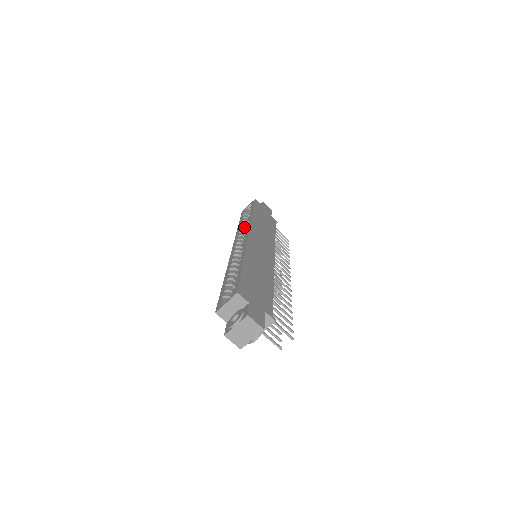
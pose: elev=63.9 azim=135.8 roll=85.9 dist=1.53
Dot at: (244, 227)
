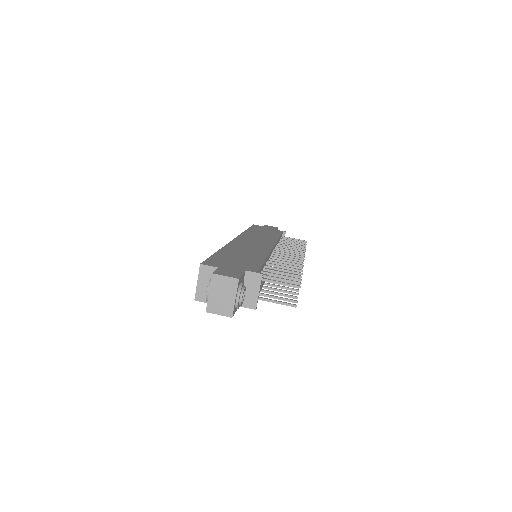
Dot at: occluded
